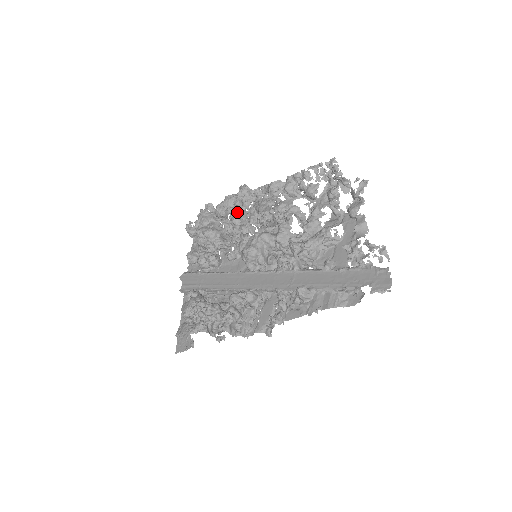
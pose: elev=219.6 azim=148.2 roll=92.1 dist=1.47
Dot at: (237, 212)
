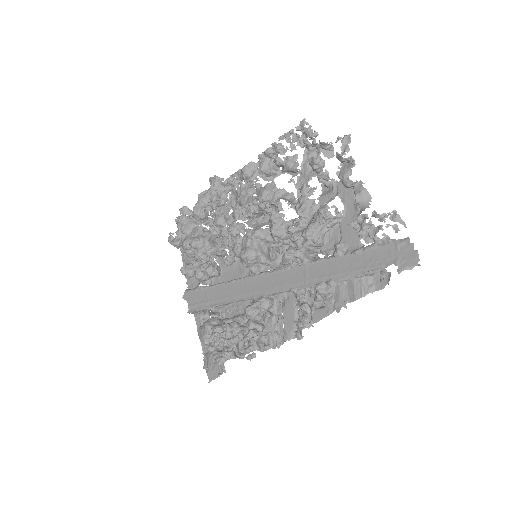
Dot at: occluded
